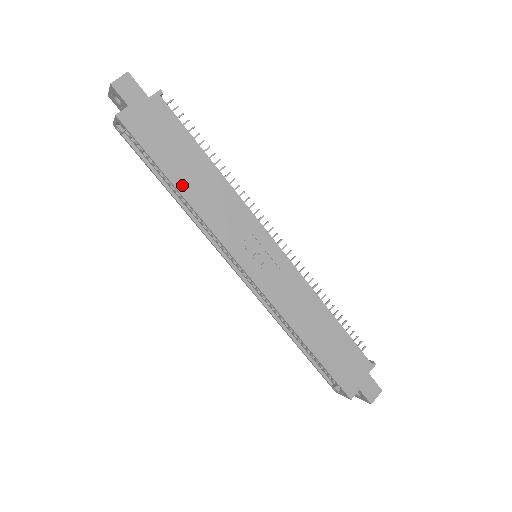
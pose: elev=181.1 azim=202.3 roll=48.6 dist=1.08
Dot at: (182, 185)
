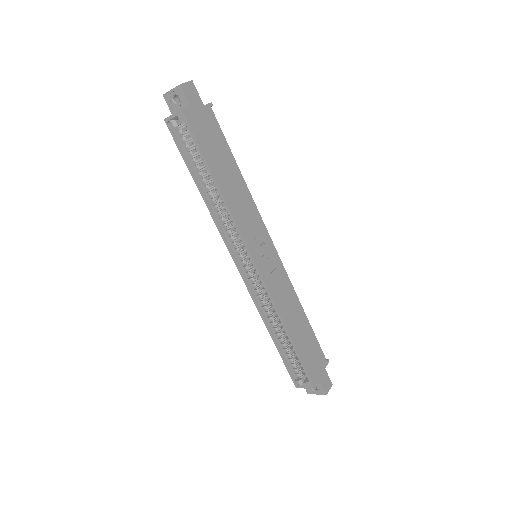
Dot at: (220, 181)
